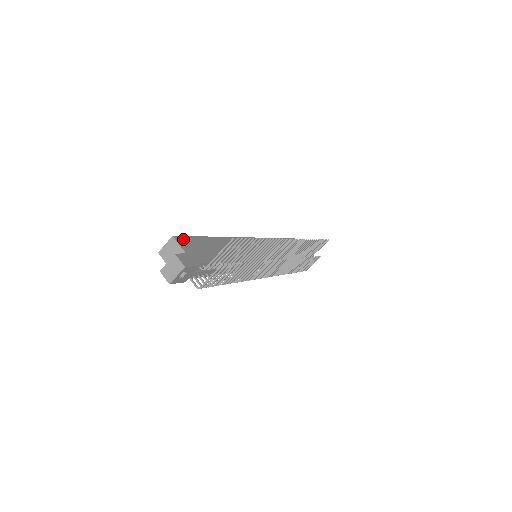
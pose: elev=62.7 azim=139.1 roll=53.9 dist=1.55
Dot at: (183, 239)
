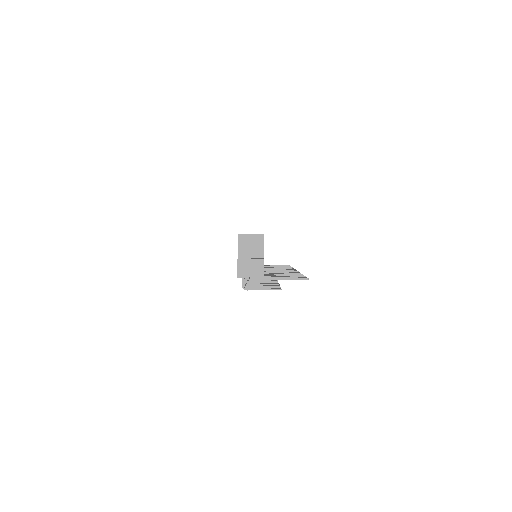
Dot at: occluded
